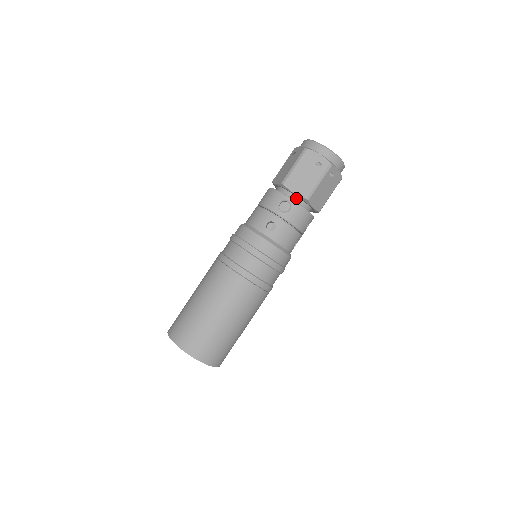
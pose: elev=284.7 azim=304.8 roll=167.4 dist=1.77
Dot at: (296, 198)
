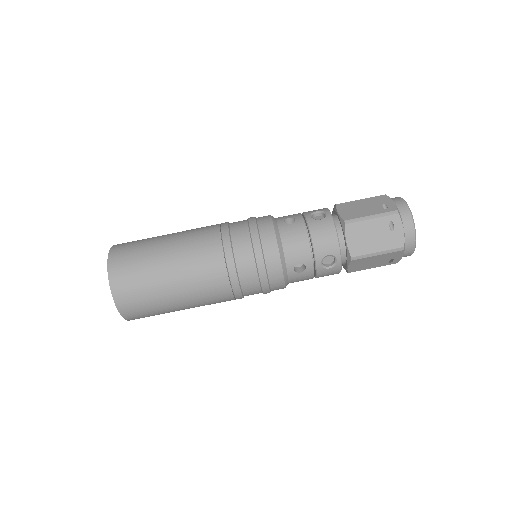
Dot at: (337, 222)
